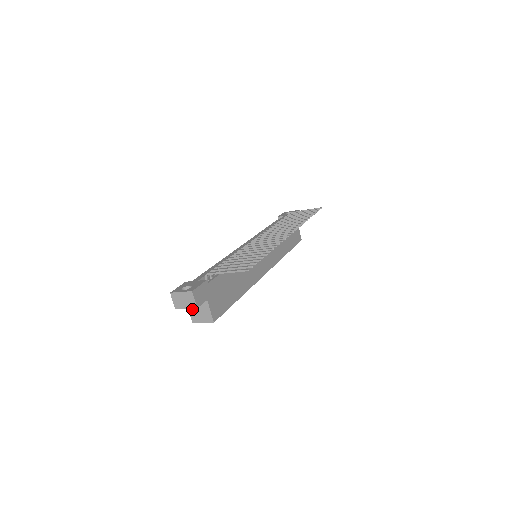
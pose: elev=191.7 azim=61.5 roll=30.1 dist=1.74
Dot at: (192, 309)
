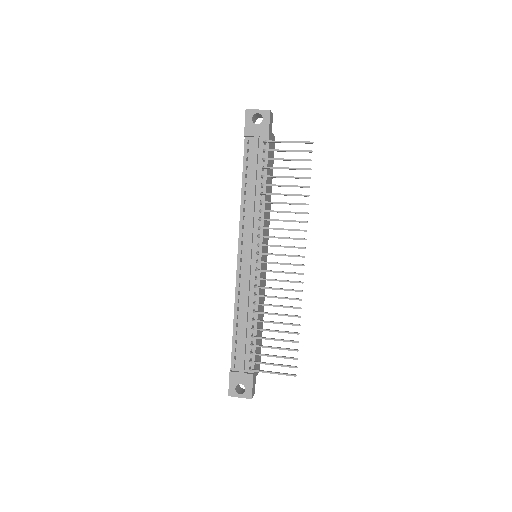
Dot at: occluded
